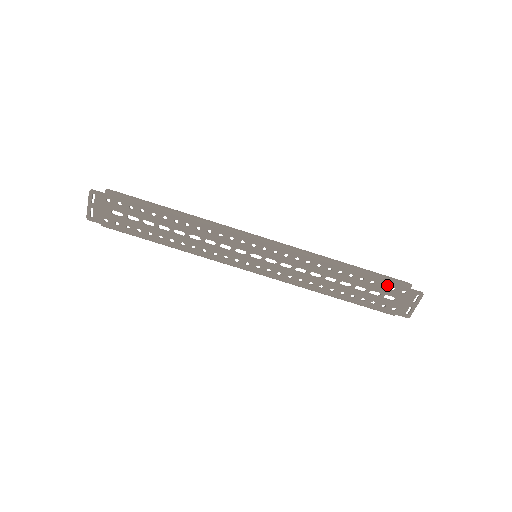
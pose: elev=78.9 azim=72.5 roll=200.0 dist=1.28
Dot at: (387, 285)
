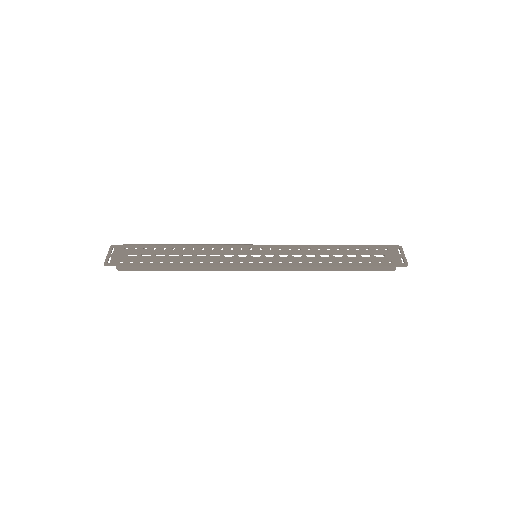
Dot at: (369, 248)
